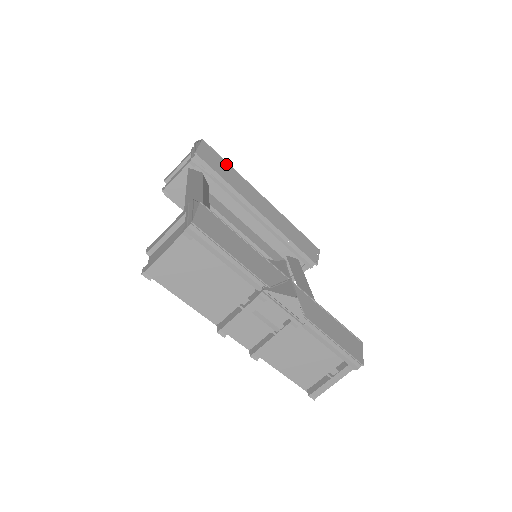
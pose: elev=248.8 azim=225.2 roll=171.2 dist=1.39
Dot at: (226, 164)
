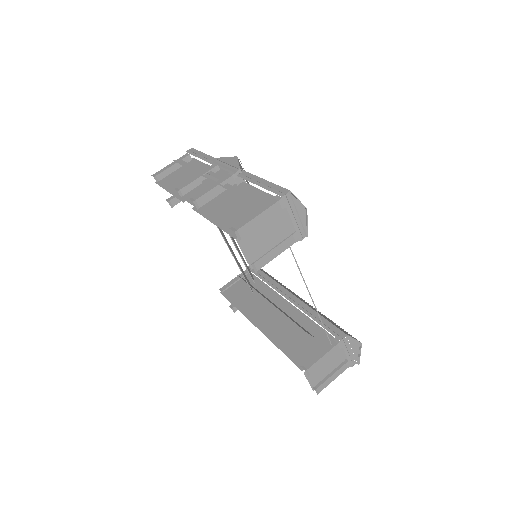
Dot at: (276, 280)
